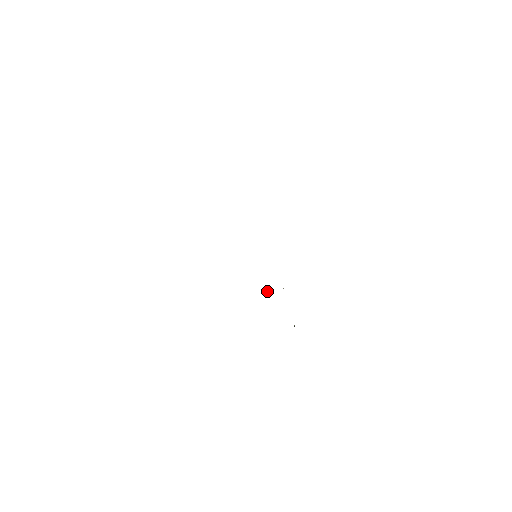
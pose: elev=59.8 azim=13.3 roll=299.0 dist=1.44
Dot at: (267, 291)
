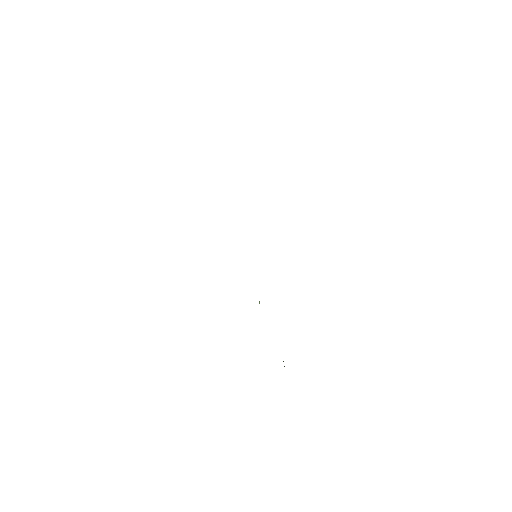
Dot at: (259, 301)
